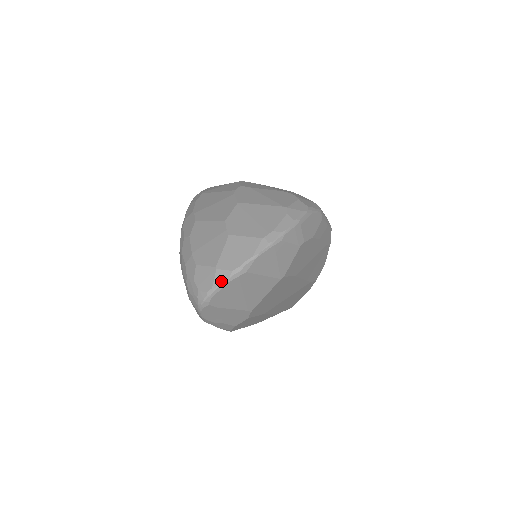
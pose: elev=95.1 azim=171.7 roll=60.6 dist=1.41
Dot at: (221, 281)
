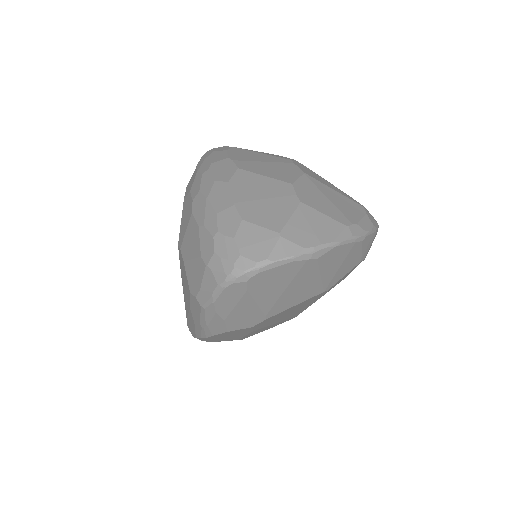
Dot at: (284, 255)
